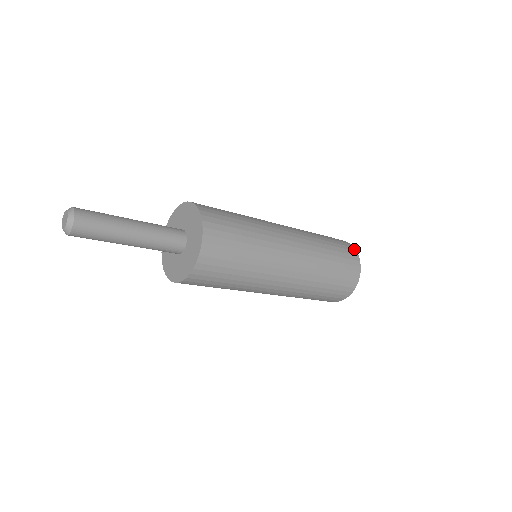
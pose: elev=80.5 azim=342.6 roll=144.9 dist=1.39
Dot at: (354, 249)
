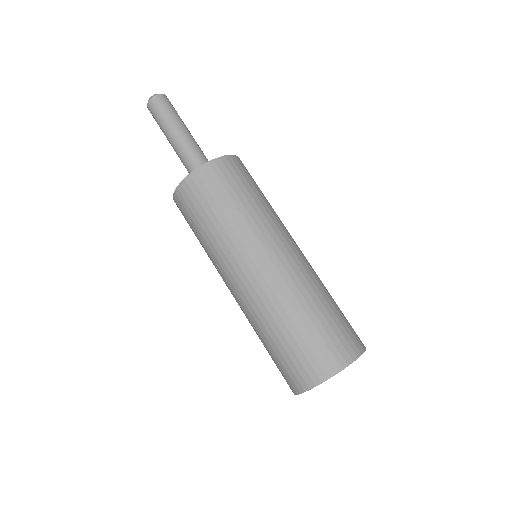
Dot at: (364, 346)
